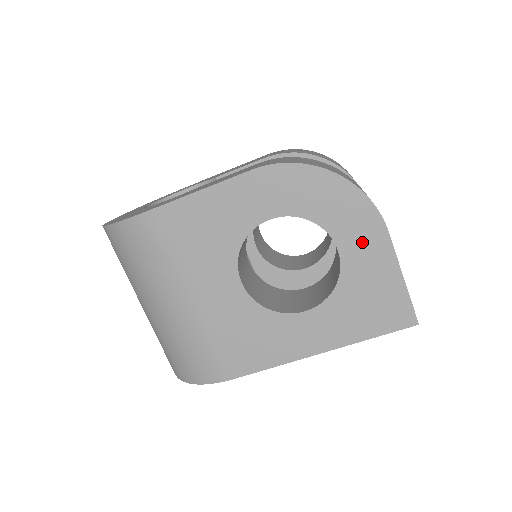
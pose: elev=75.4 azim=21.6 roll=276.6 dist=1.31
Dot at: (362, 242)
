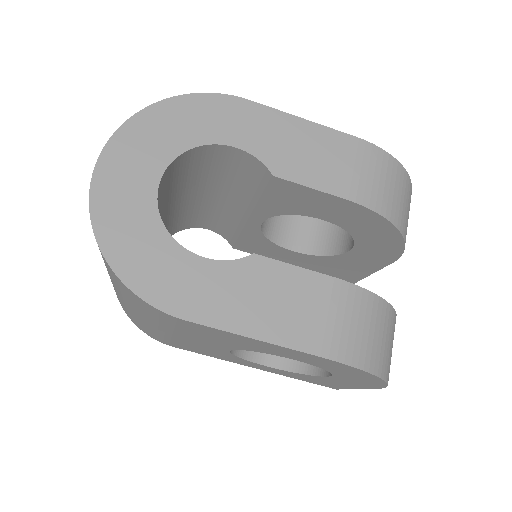
Dot at: (351, 382)
